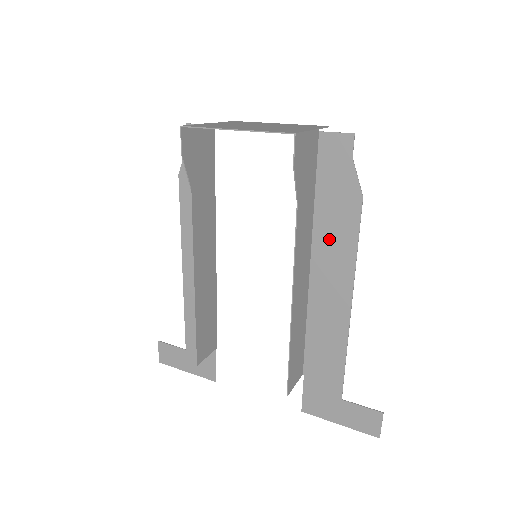
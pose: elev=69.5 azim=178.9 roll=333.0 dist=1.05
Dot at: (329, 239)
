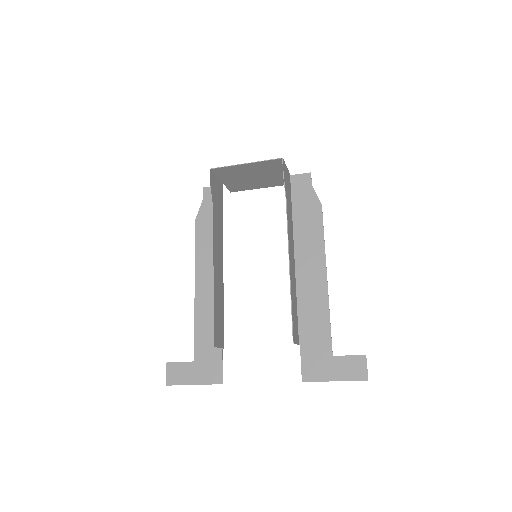
Dot at: (305, 235)
